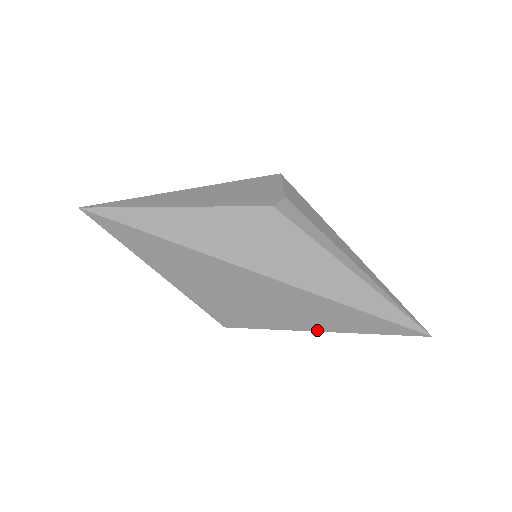
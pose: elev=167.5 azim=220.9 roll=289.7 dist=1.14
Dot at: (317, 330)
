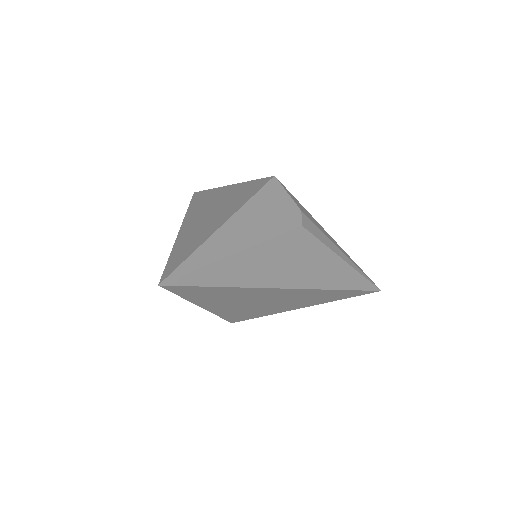
Dot at: (309, 306)
